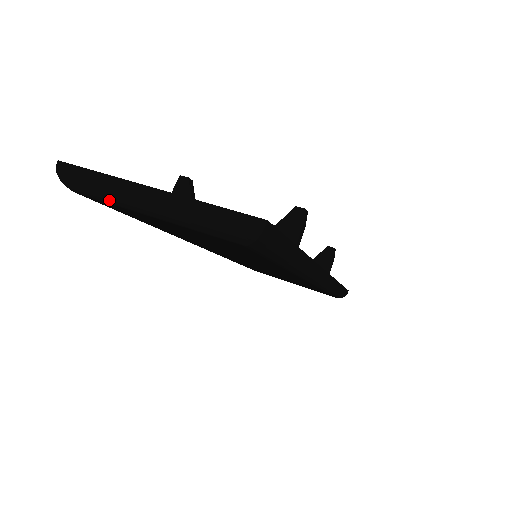
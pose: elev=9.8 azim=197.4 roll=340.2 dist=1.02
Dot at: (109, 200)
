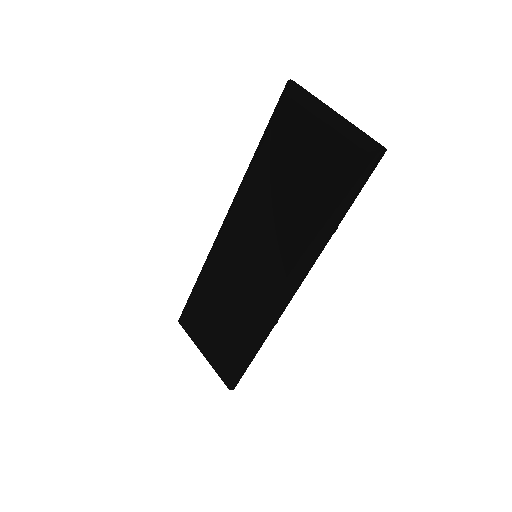
Dot at: (306, 102)
